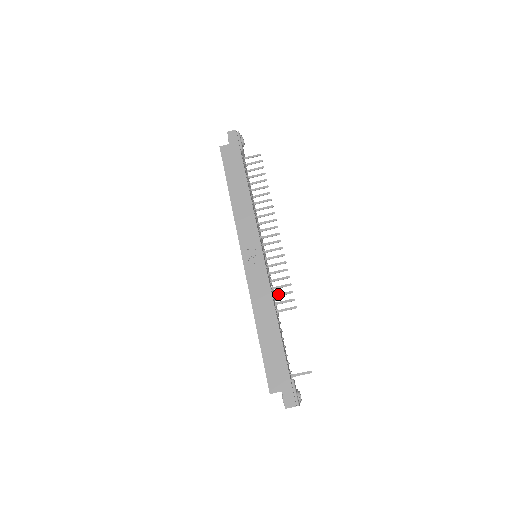
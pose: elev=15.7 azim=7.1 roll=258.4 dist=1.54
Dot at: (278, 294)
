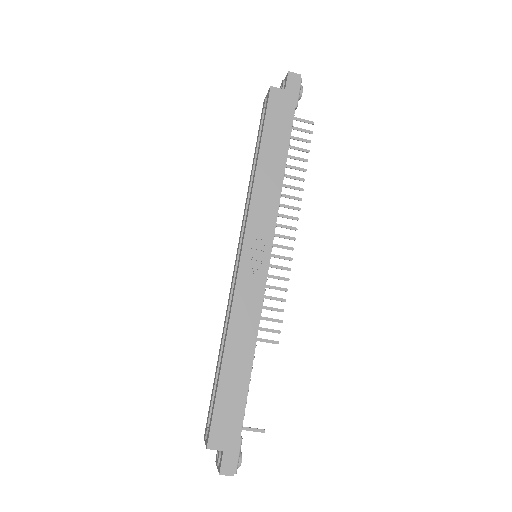
Dot at: (263, 317)
